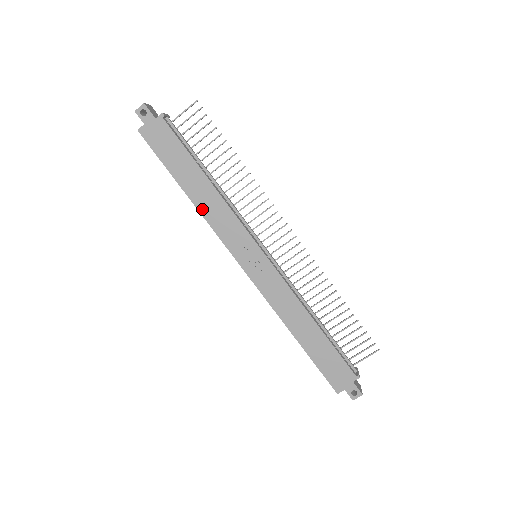
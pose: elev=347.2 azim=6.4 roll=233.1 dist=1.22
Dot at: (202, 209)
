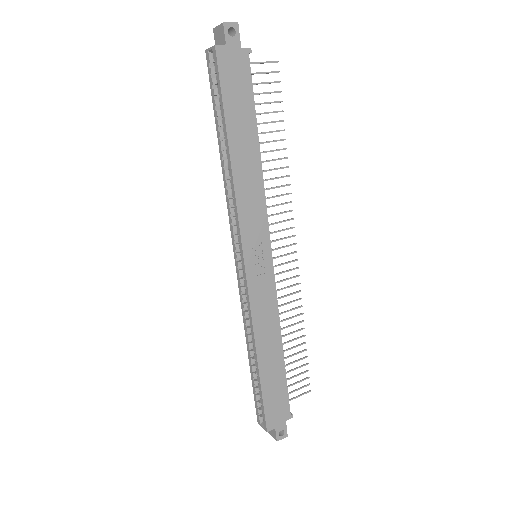
Dot at: (237, 178)
